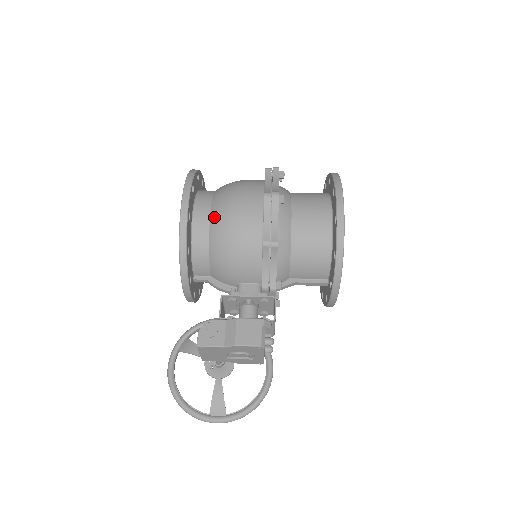
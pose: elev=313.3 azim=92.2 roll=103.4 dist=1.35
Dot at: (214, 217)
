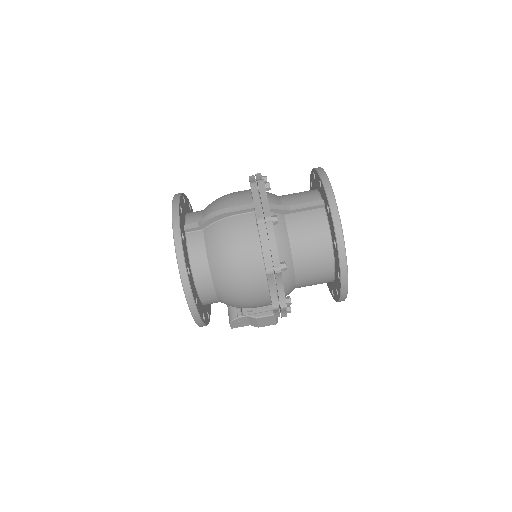
Dot at: (223, 302)
